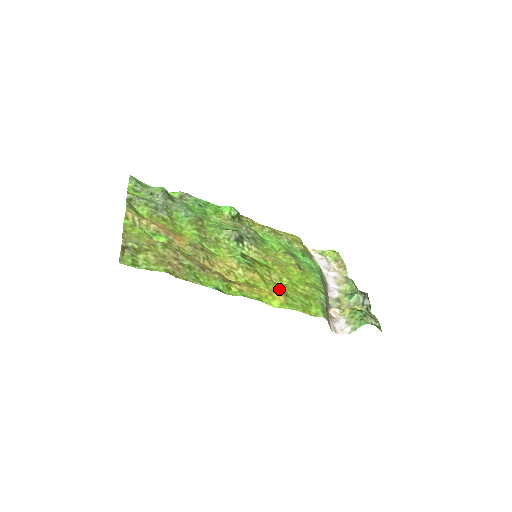
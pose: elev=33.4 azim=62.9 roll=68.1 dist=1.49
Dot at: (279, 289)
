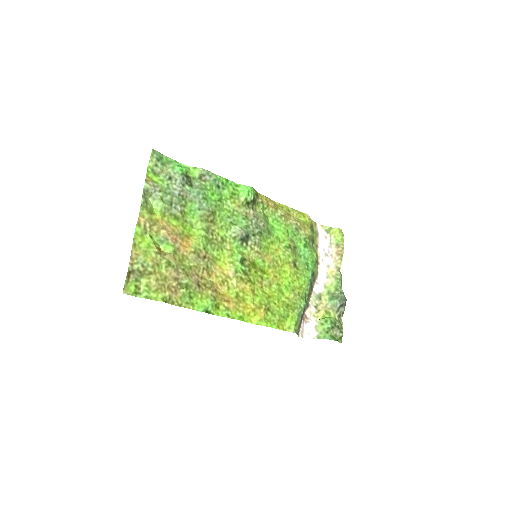
Dot at: (263, 304)
